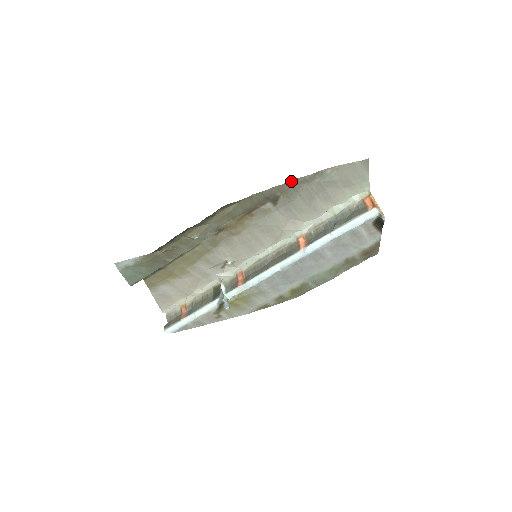
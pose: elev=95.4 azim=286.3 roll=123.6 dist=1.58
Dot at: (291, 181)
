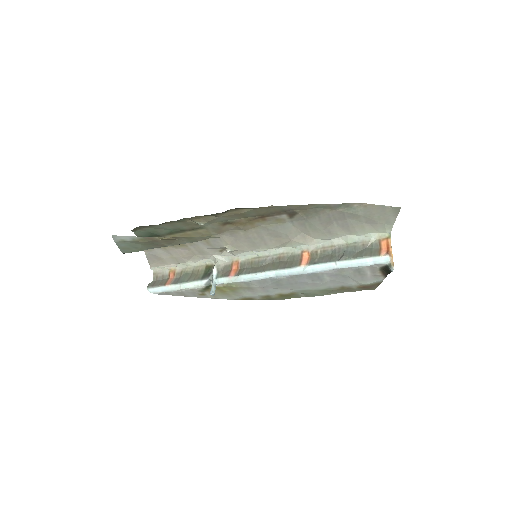
Dot at: (314, 204)
